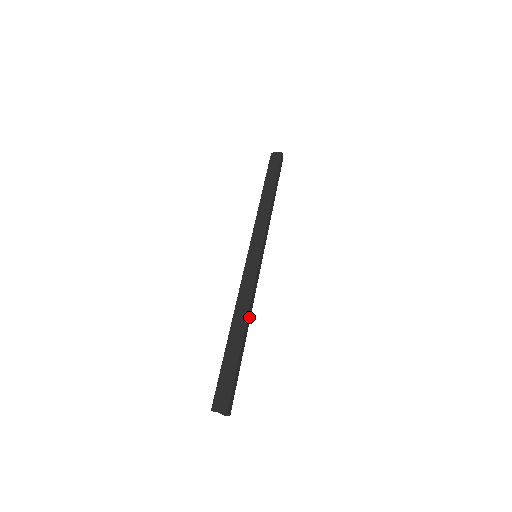
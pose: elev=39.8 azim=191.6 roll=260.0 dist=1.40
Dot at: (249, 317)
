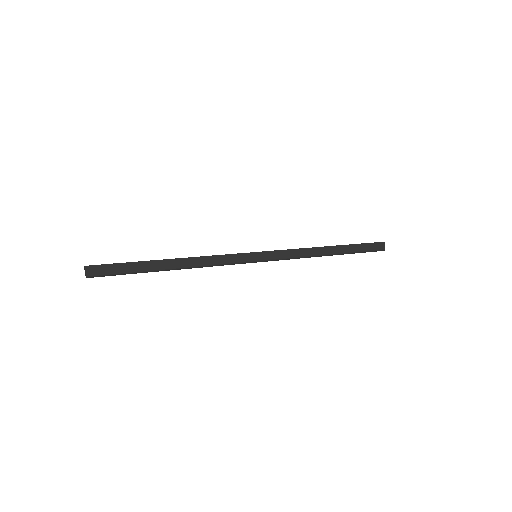
Dot at: (190, 263)
